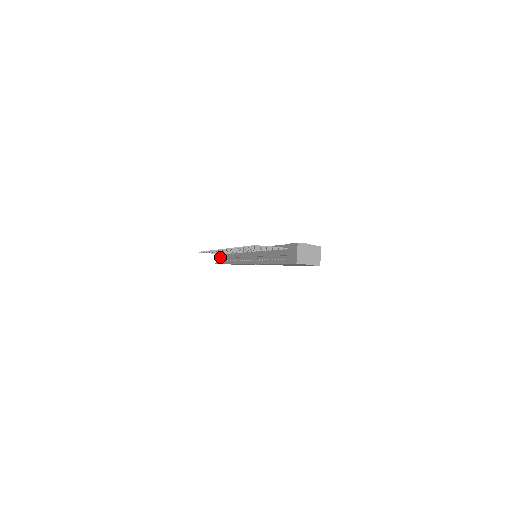
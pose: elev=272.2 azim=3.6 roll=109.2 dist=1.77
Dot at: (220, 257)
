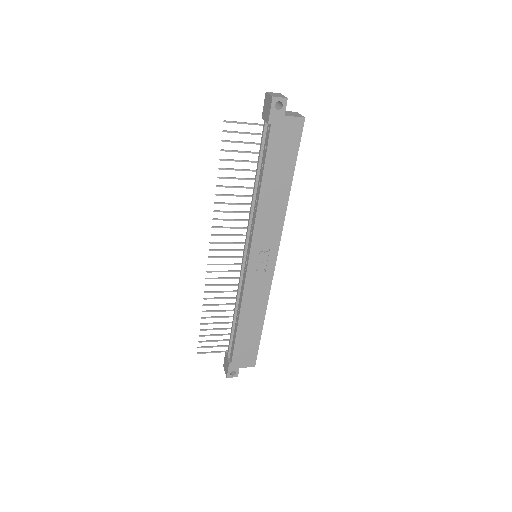
Dot at: (227, 353)
